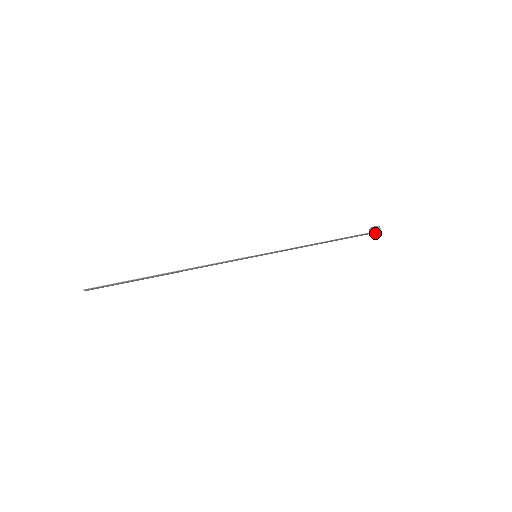
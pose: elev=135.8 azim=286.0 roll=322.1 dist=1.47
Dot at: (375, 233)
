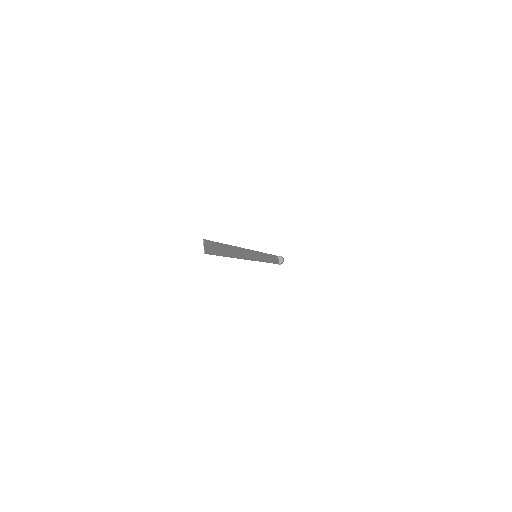
Dot at: (279, 257)
